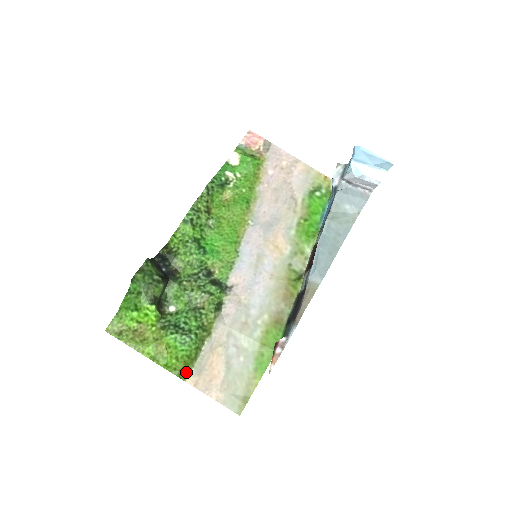
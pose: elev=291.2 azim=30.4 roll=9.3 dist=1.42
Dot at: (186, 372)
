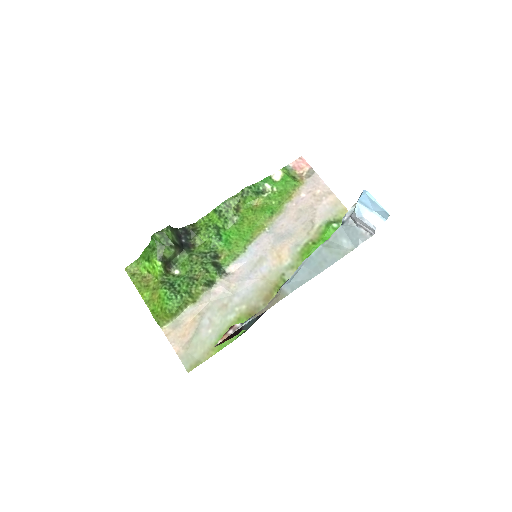
Dot at: (164, 322)
